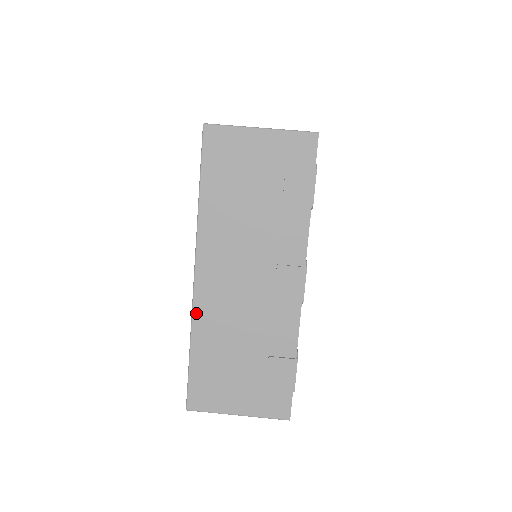
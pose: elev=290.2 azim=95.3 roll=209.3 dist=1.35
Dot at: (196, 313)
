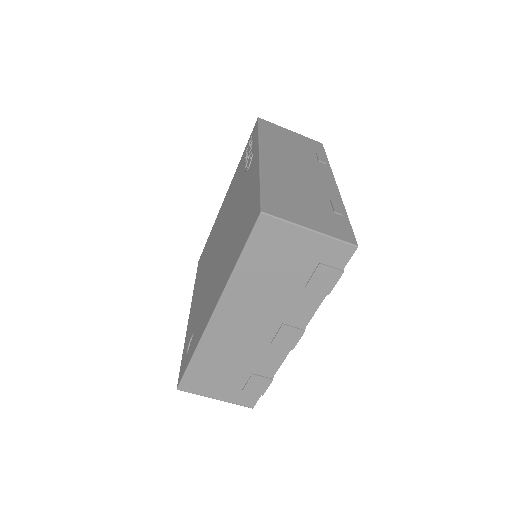
Dot at: (205, 338)
